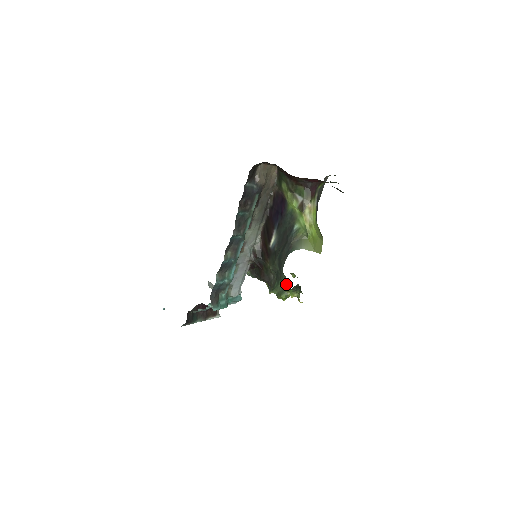
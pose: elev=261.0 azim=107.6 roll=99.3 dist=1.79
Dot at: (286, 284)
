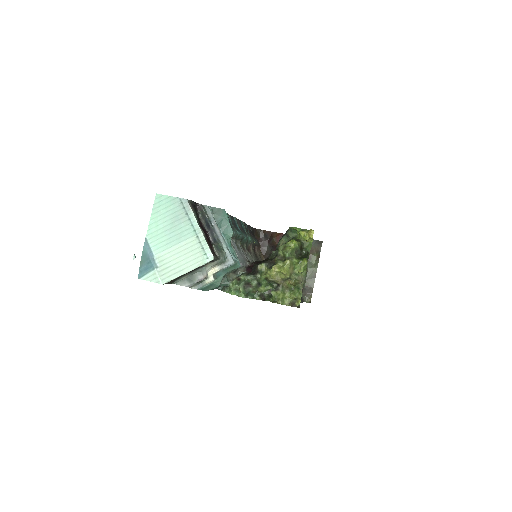
Dot at: occluded
